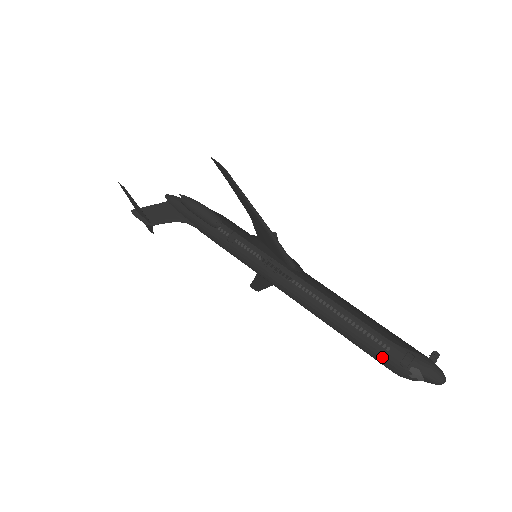
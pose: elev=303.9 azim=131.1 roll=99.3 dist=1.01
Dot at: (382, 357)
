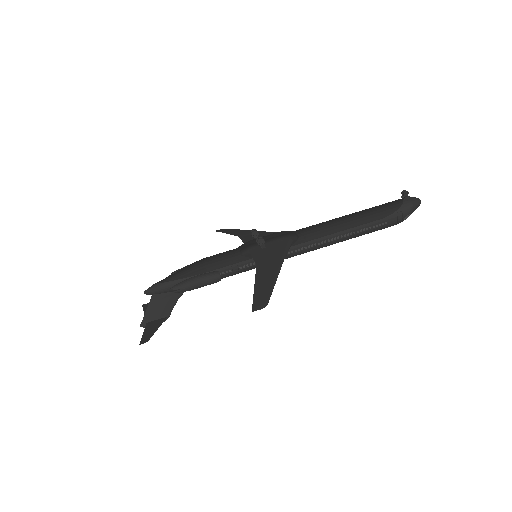
Dot at: occluded
